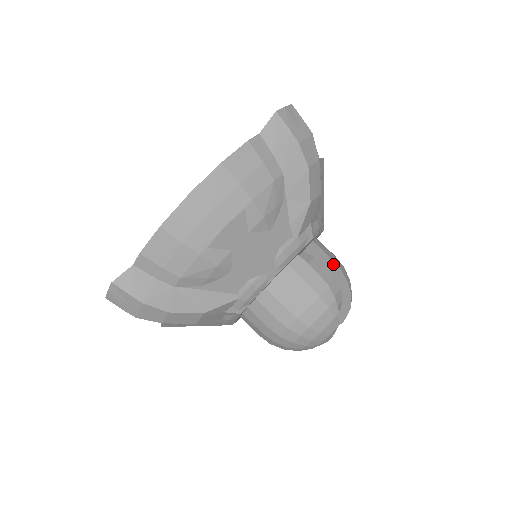
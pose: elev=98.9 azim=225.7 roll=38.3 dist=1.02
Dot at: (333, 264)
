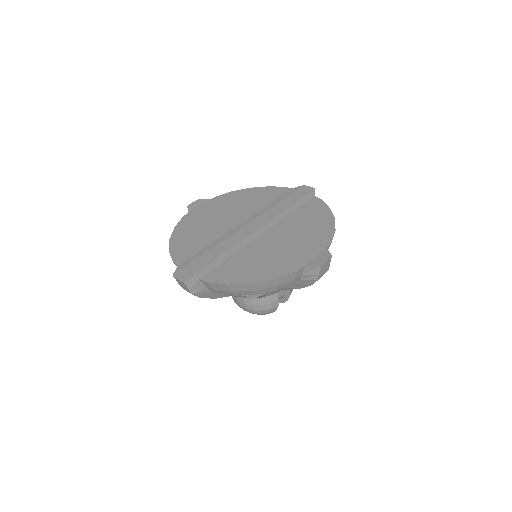
Dot at: (289, 291)
